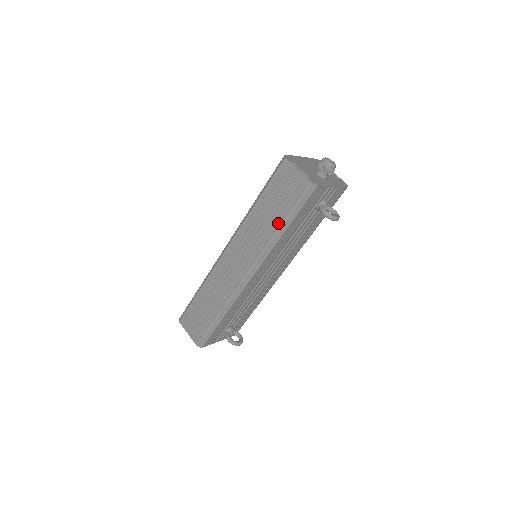
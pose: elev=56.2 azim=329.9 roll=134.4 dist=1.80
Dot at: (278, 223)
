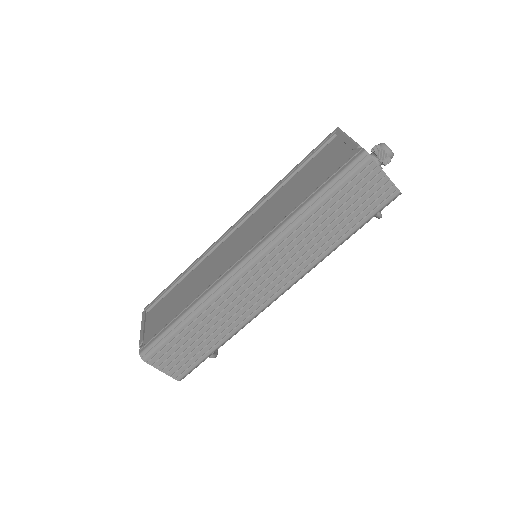
Dot at: (341, 236)
